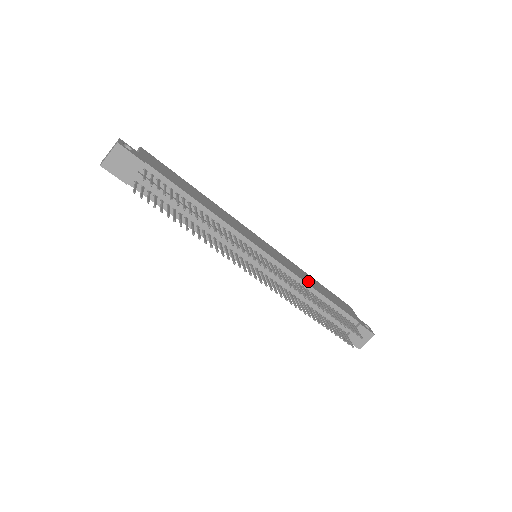
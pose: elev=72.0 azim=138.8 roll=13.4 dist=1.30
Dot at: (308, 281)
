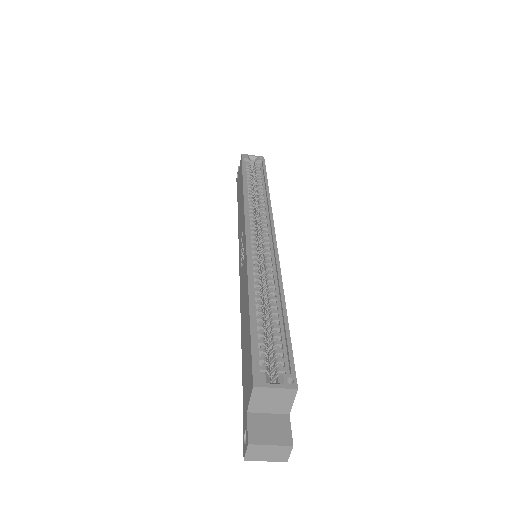
Dot at: occluded
